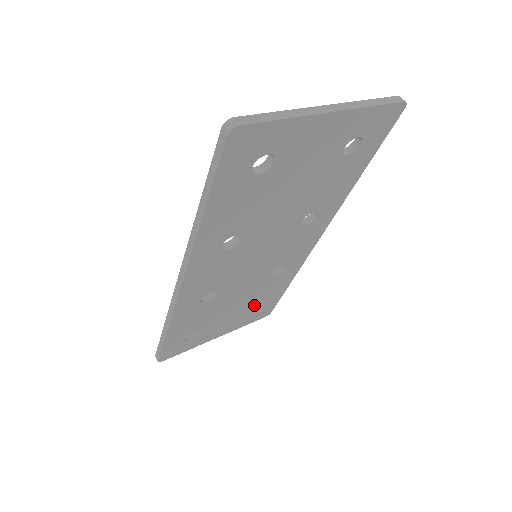
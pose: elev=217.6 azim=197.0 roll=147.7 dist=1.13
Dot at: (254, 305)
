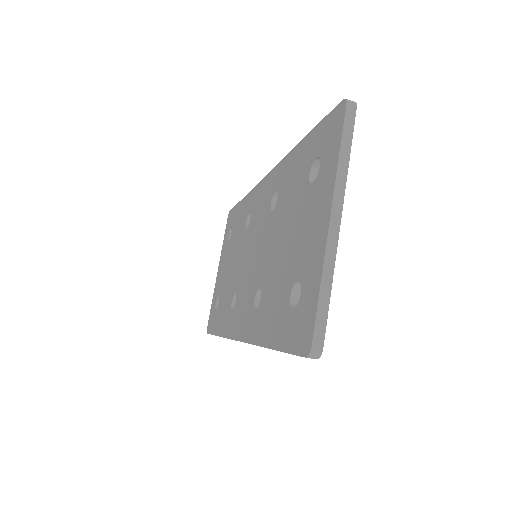
Dot at: occluded
